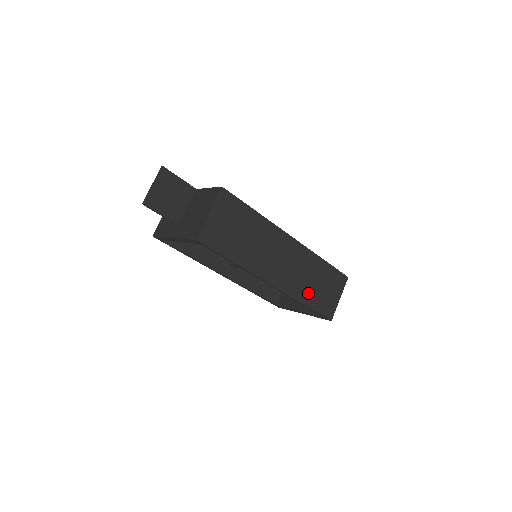
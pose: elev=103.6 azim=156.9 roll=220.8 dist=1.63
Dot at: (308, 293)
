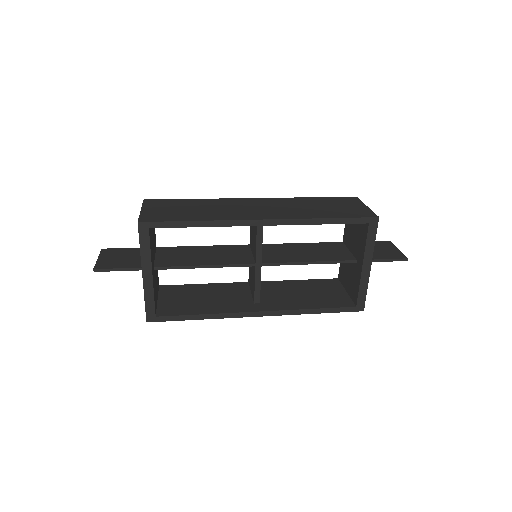
Dot at: (318, 213)
